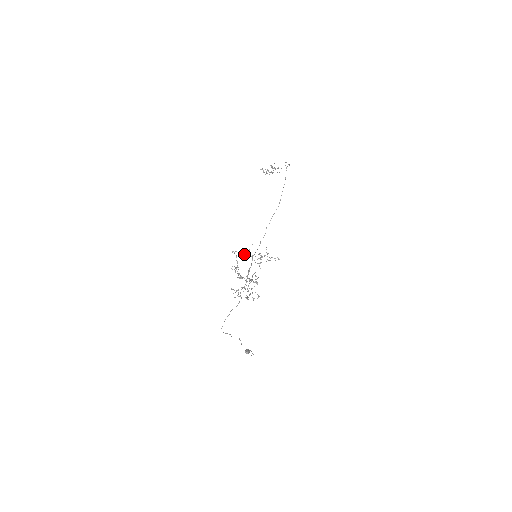
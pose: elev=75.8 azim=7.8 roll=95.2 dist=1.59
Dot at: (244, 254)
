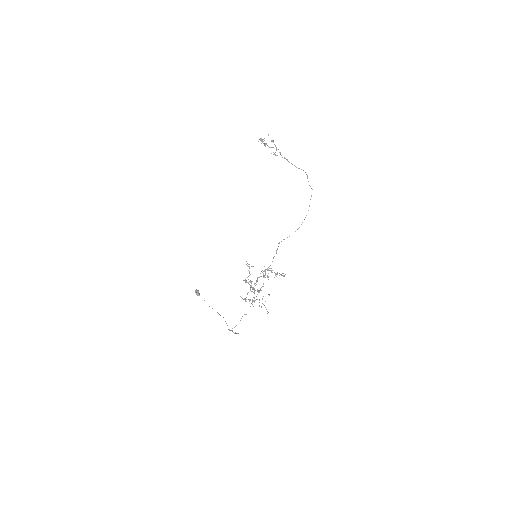
Dot at: (264, 276)
